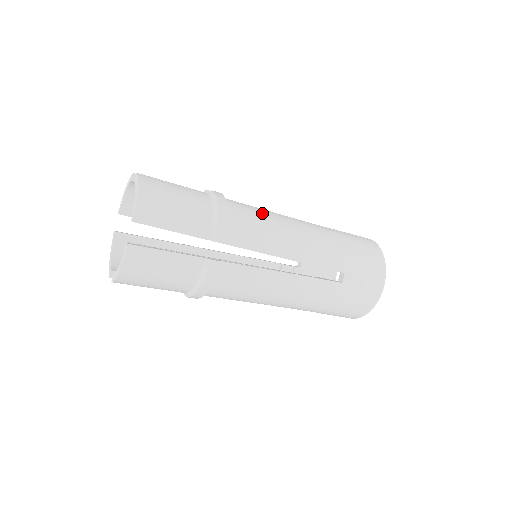
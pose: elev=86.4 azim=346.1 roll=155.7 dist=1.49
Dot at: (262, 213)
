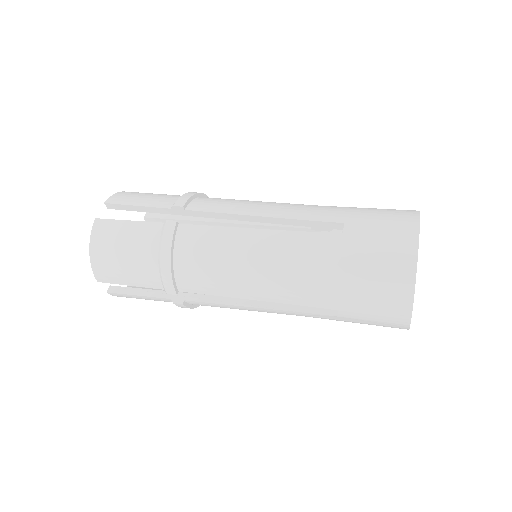
Dot at: occluded
